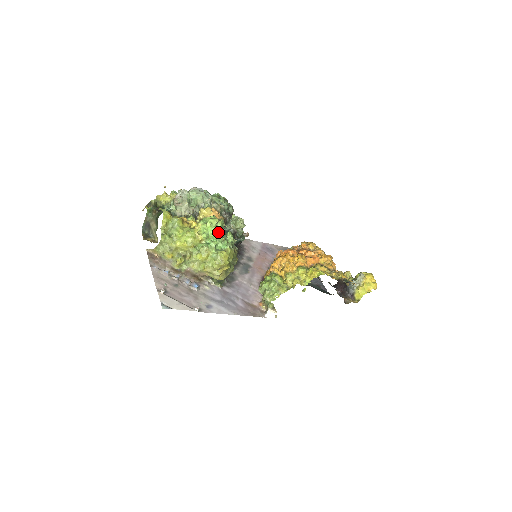
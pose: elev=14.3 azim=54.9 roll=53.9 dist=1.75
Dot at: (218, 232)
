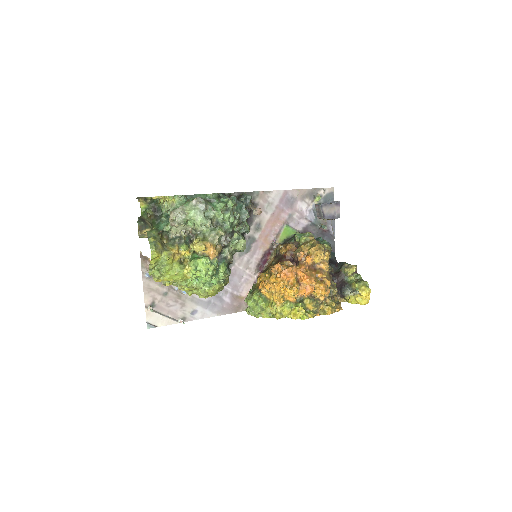
Dot at: (207, 279)
